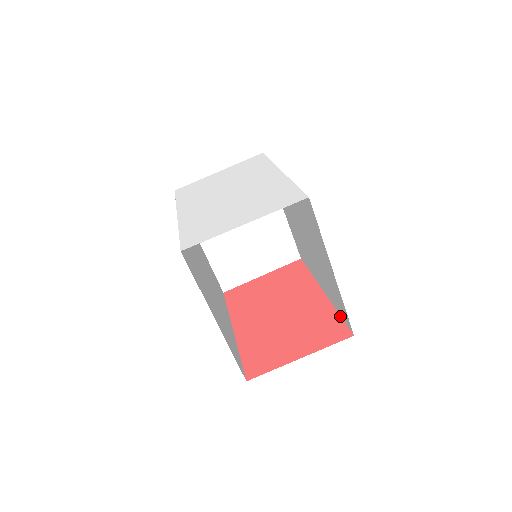
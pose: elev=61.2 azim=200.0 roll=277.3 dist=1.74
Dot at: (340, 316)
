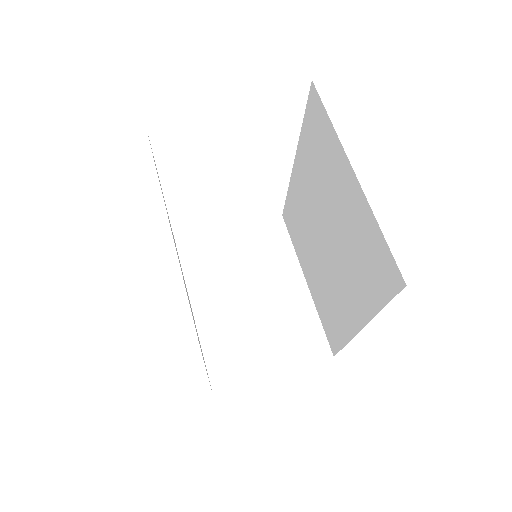
Dot at: (384, 306)
